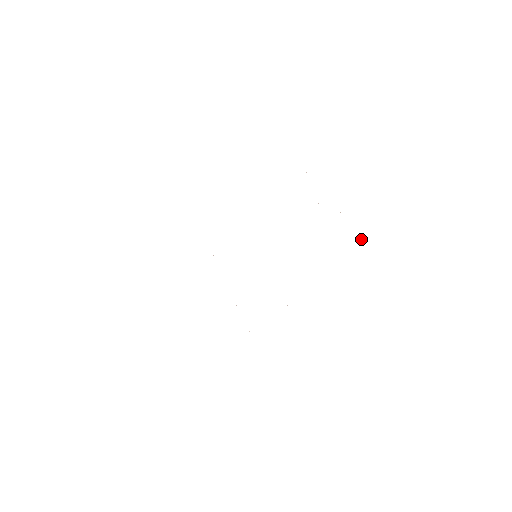
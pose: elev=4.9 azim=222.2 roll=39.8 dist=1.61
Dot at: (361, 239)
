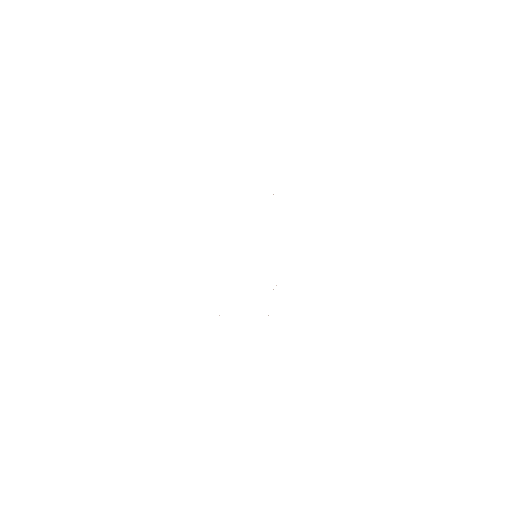
Dot at: occluded
